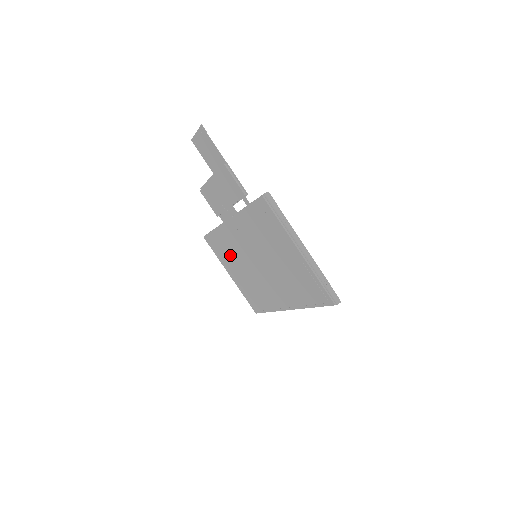
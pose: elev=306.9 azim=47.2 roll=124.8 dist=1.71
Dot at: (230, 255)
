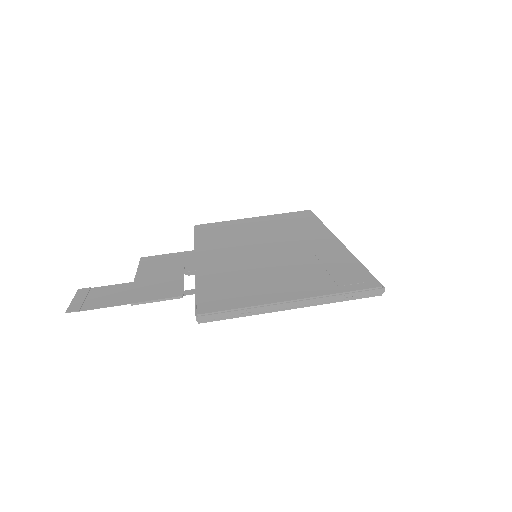
Dot at: occluded
